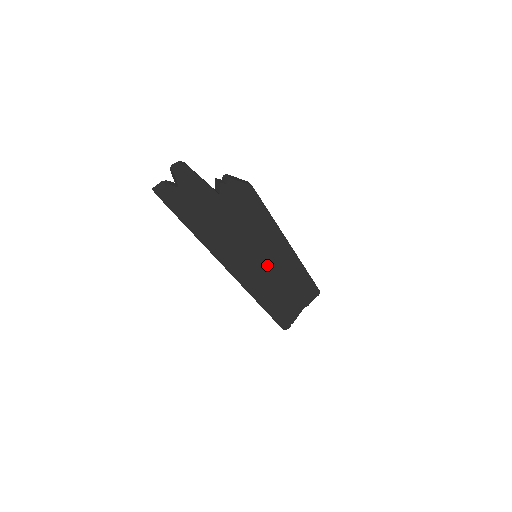
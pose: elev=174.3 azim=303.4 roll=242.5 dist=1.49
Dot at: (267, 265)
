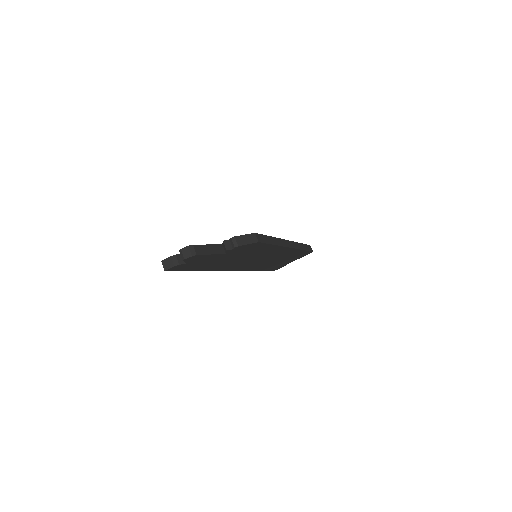
Dot at: (265, 259)
